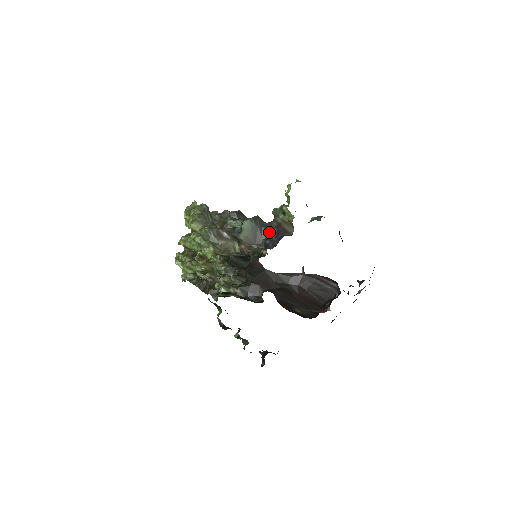
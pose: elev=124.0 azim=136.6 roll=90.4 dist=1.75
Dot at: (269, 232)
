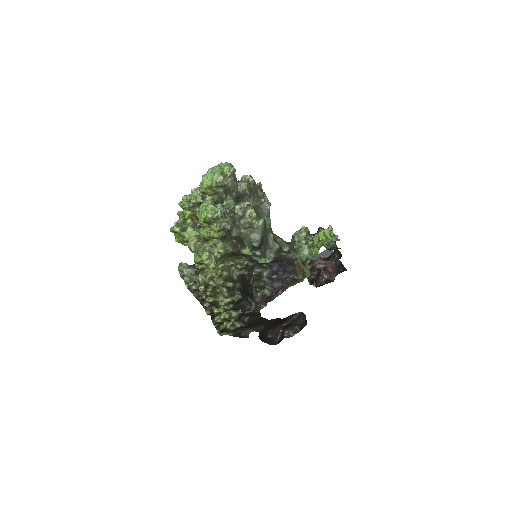
Dot at: (280, 261)
